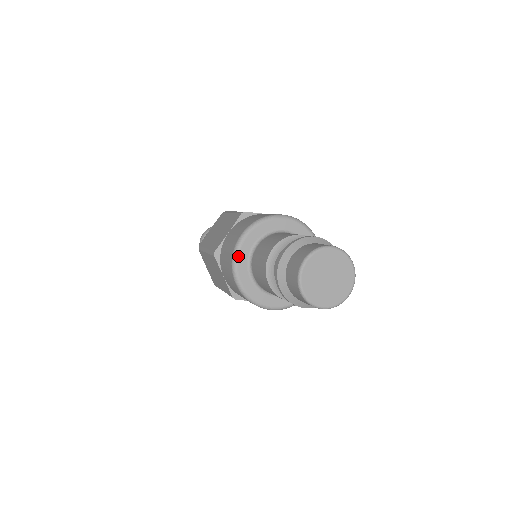
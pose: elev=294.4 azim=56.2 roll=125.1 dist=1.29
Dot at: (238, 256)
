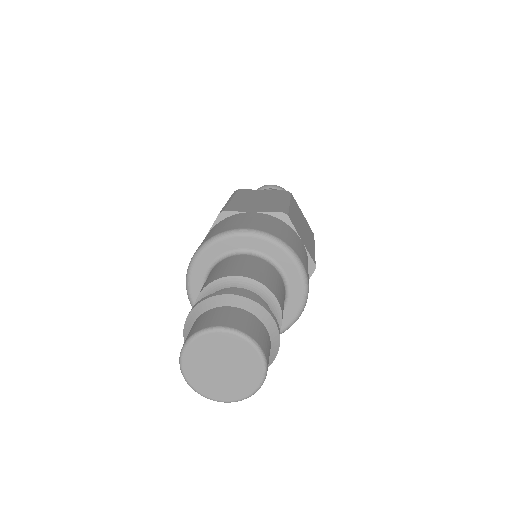
Dot at: (220, 240)
